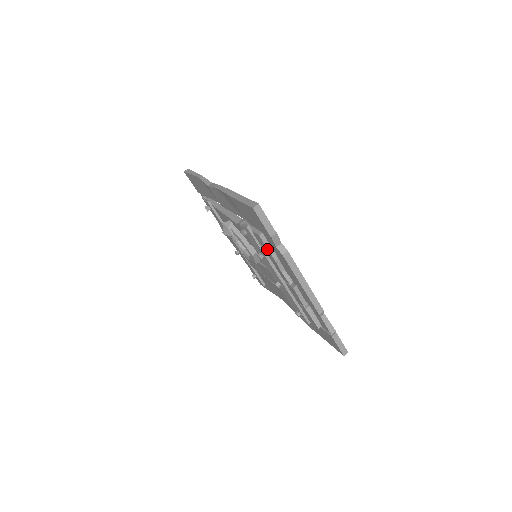
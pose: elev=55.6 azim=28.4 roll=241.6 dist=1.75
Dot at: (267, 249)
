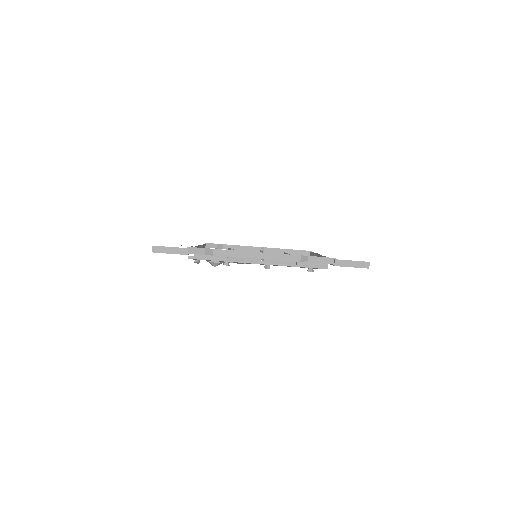
Dot at: occluded
